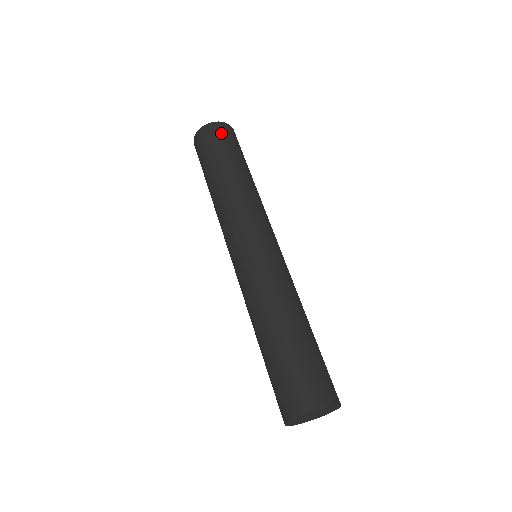
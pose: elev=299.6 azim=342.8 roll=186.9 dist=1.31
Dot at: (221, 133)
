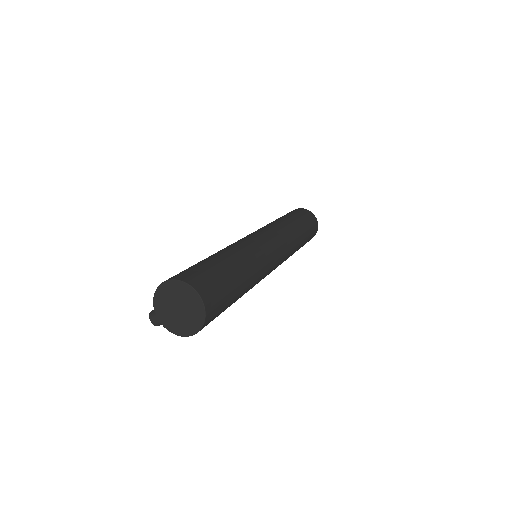
Dot at: (313, 221)
